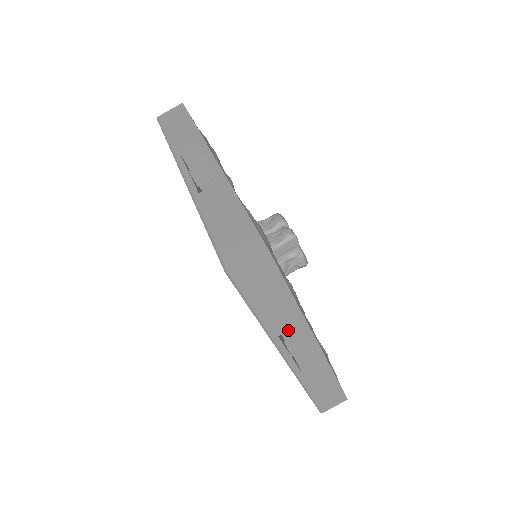
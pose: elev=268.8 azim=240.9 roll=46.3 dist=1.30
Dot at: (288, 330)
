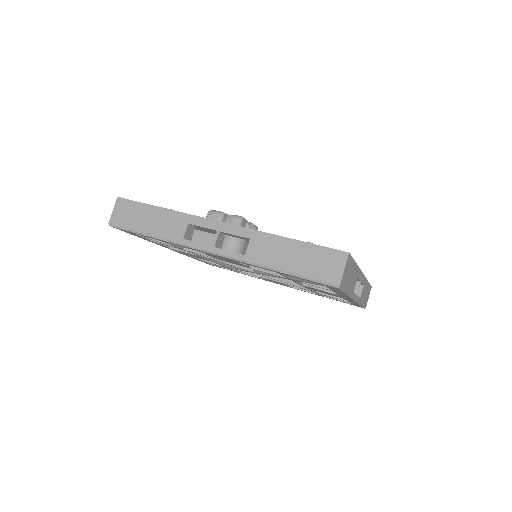
Dot at: occluded
